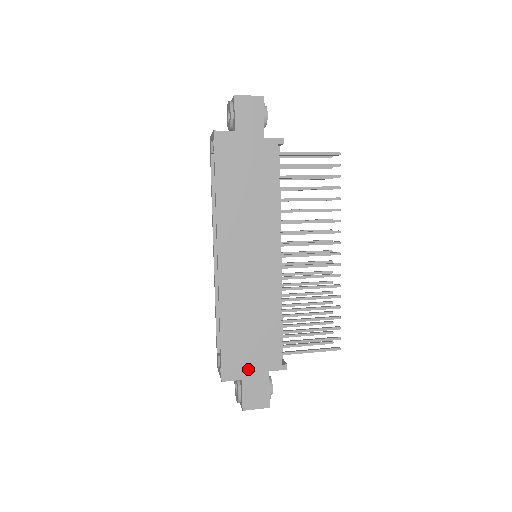
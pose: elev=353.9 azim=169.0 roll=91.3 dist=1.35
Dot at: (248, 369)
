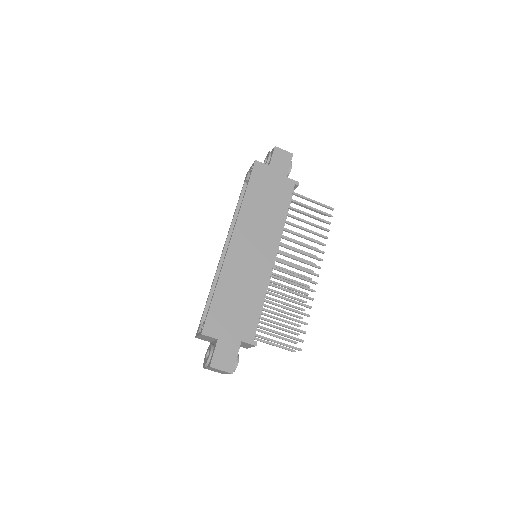
Dot at: (226, 332)
